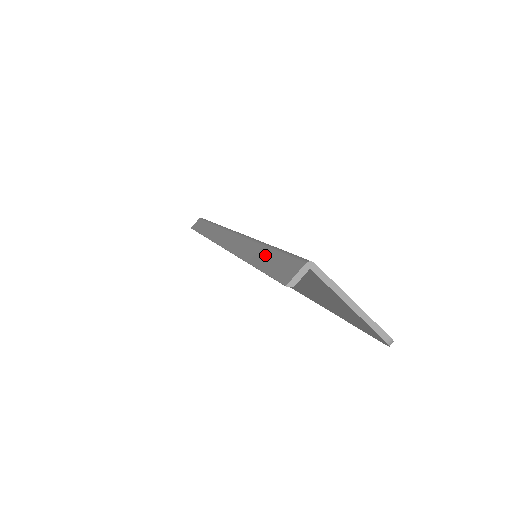
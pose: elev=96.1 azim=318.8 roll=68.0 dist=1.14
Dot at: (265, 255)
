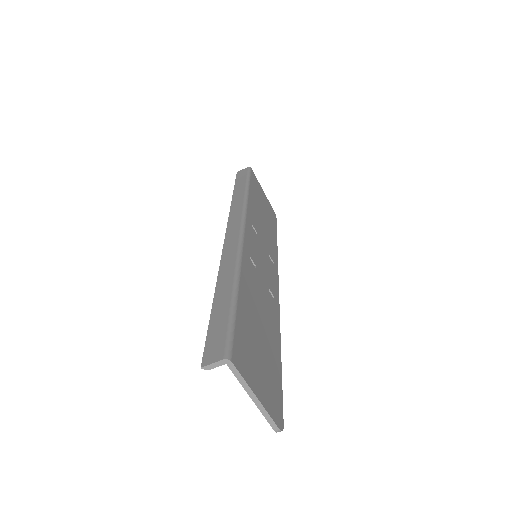
Dot at: (224, 305)
